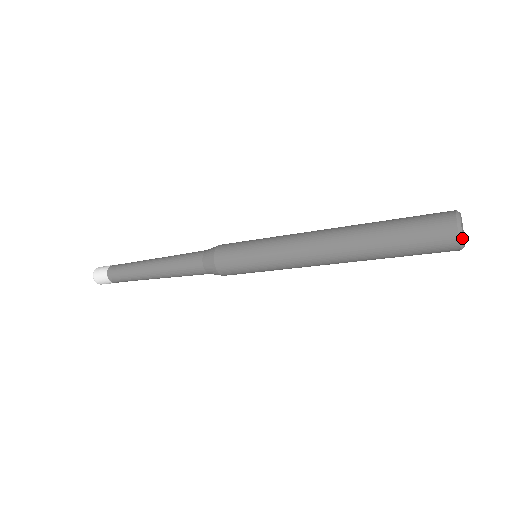
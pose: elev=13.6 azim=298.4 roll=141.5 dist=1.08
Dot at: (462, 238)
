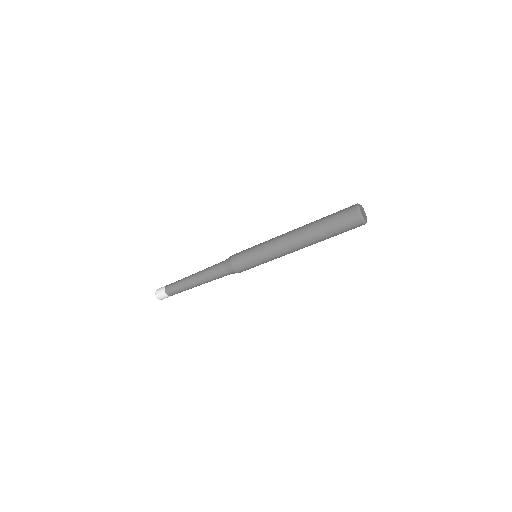
Dot at: (359, 207)
